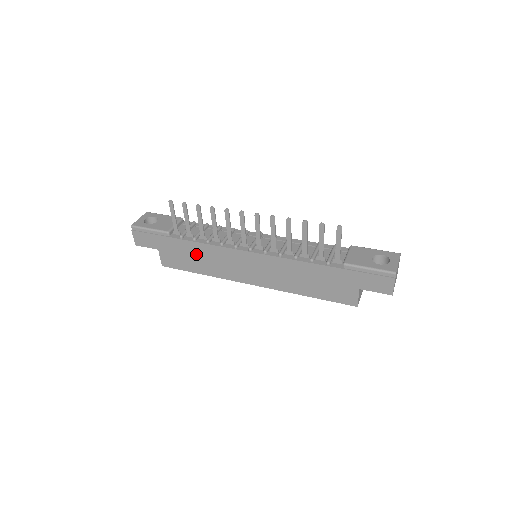
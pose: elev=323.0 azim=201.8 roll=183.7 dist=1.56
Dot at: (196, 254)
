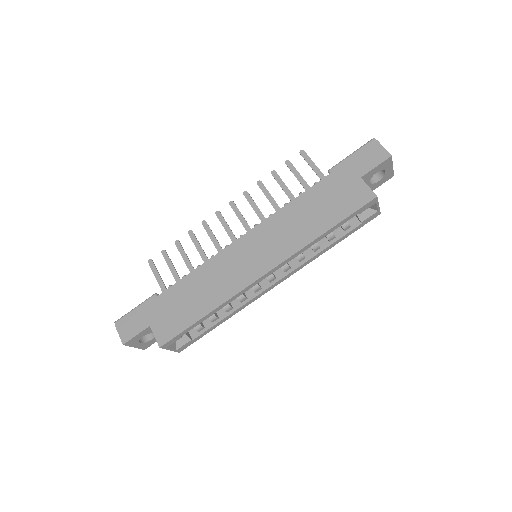
Dot at: (192, 291)
